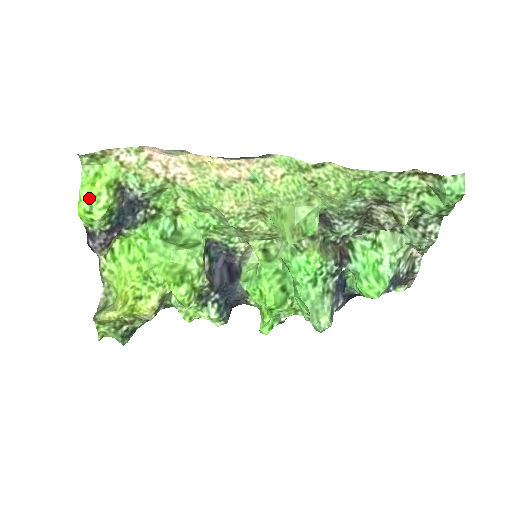
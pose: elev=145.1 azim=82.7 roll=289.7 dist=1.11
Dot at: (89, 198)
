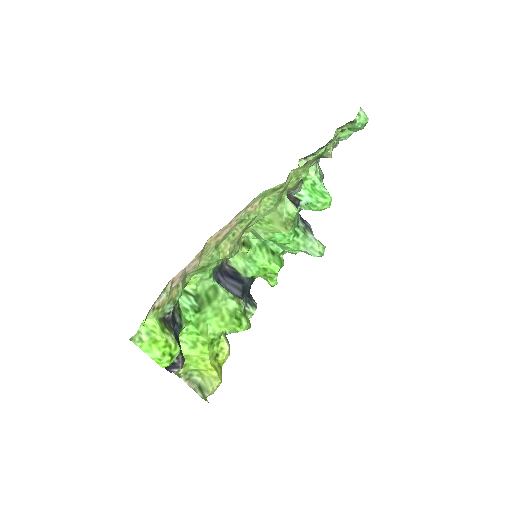
Dot at: (163, 352)
